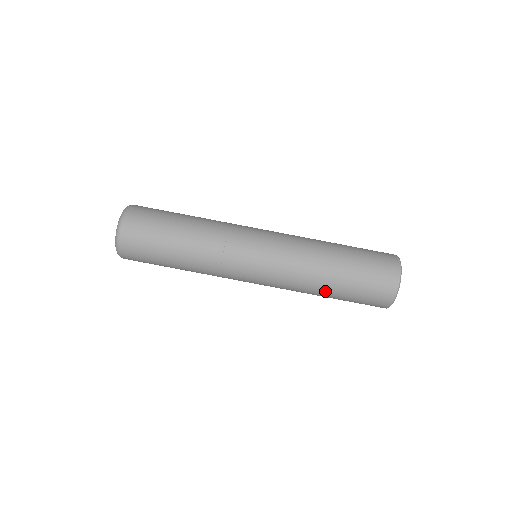
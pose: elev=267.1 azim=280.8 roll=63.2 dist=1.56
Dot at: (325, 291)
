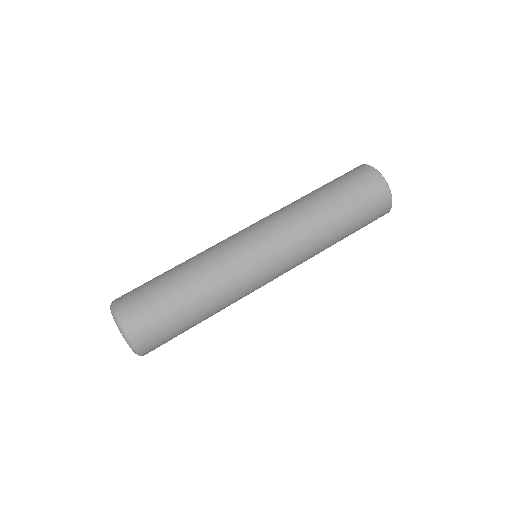
Dot at: (319, 202)
